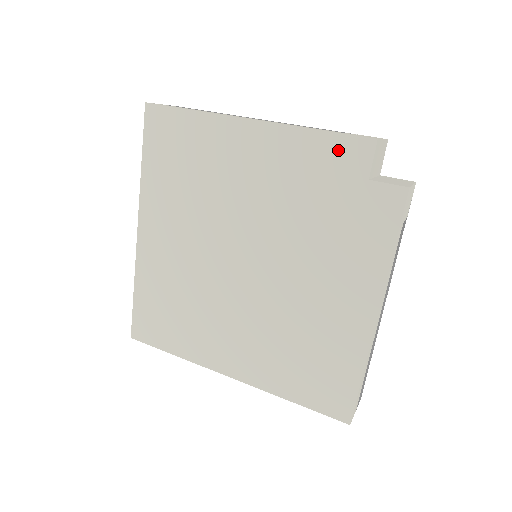
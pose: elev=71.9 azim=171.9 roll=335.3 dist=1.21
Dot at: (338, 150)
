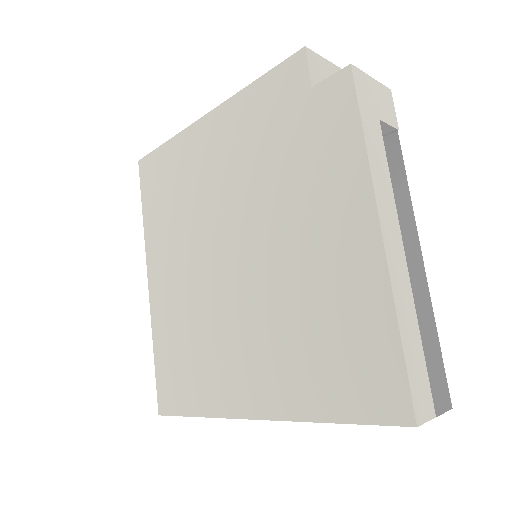
Dot at: (277, 83)
